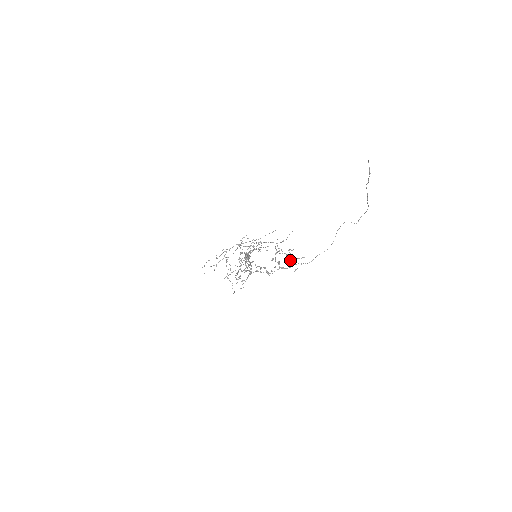
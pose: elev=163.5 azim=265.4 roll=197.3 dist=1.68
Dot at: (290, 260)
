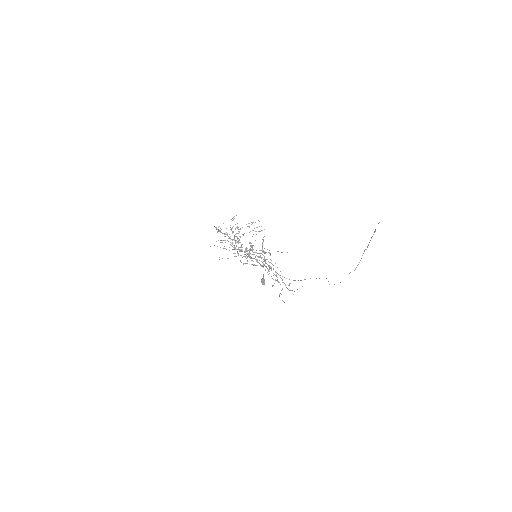
Dot at: (260, 257)
